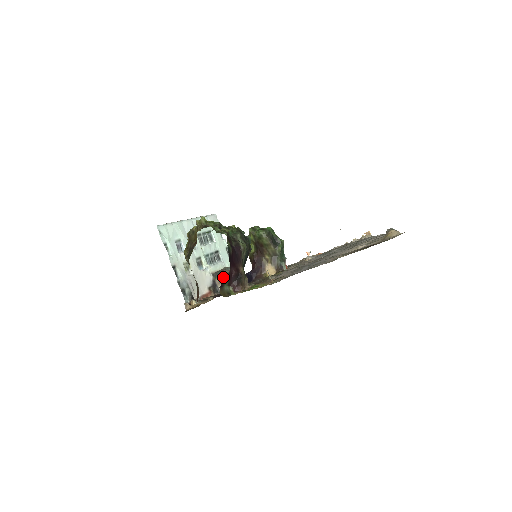
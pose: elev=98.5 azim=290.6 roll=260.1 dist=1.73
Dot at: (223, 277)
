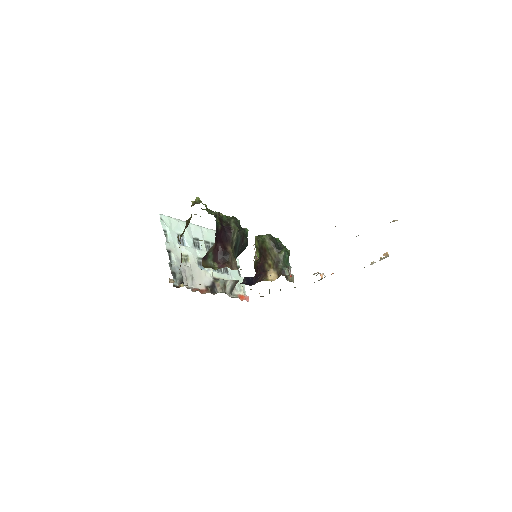
Dot at: (224, 281)
